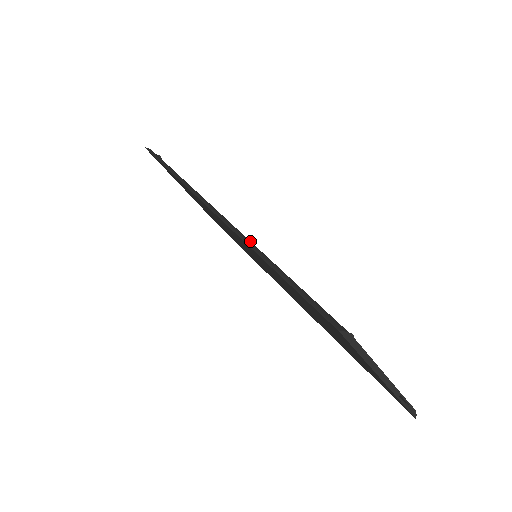
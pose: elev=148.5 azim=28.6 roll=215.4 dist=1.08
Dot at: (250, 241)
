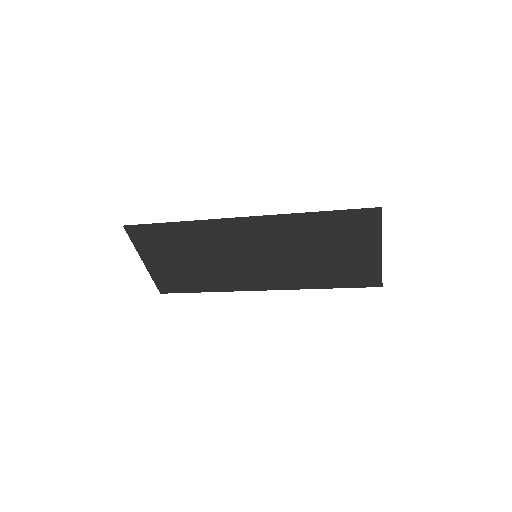
Dot at: (290, 217)
